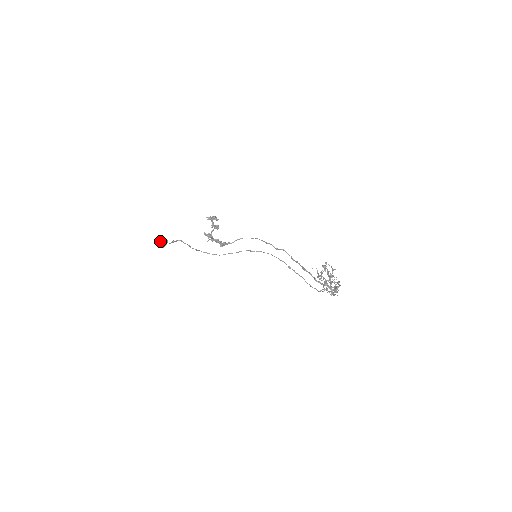
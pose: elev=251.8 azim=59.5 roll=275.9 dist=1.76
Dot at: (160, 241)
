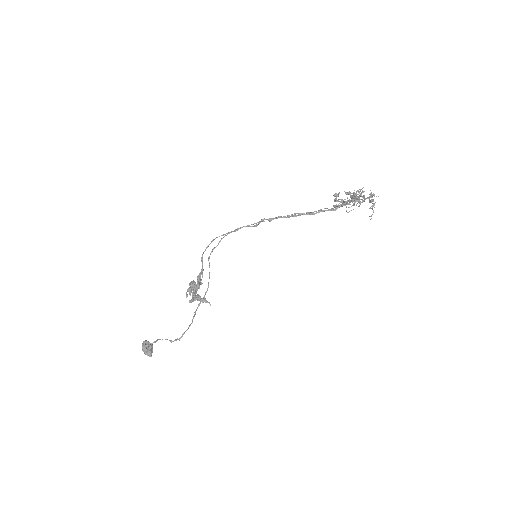
Dot at: (146, 352)
